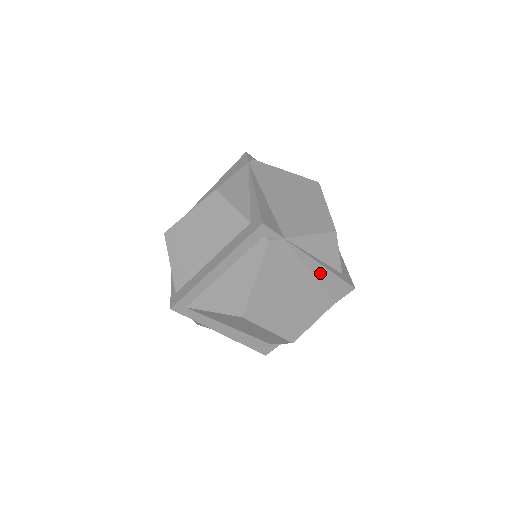
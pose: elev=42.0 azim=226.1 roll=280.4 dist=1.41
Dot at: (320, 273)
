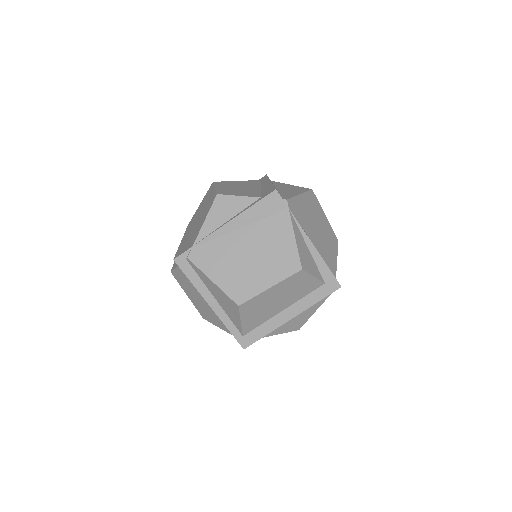
Dot at: occluded
